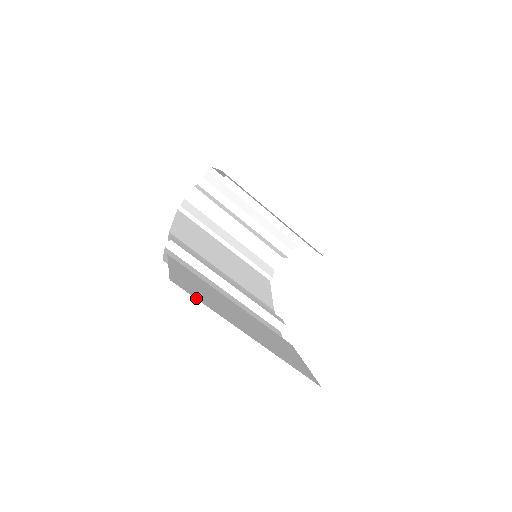
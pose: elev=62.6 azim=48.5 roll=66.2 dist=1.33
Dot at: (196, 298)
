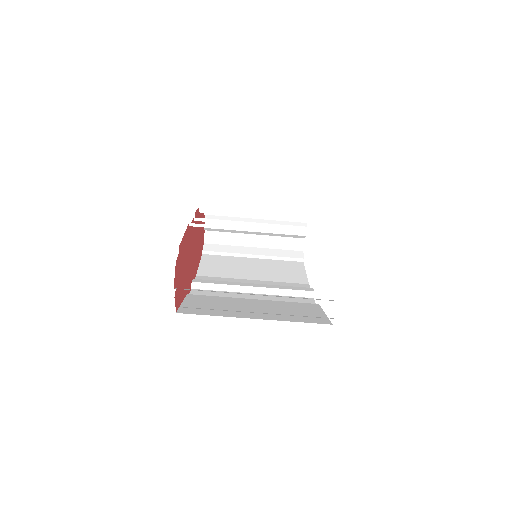
Dot at: (200, 314)
